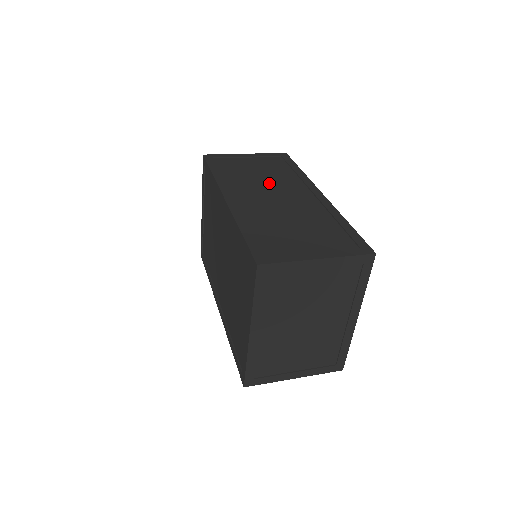
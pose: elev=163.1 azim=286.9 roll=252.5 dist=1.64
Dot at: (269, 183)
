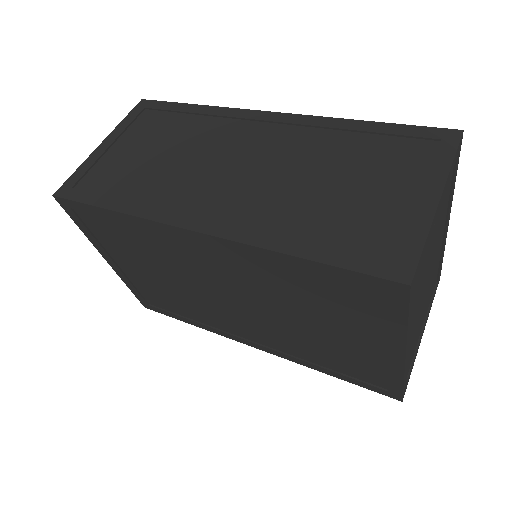
Dot at: (198, 156)
